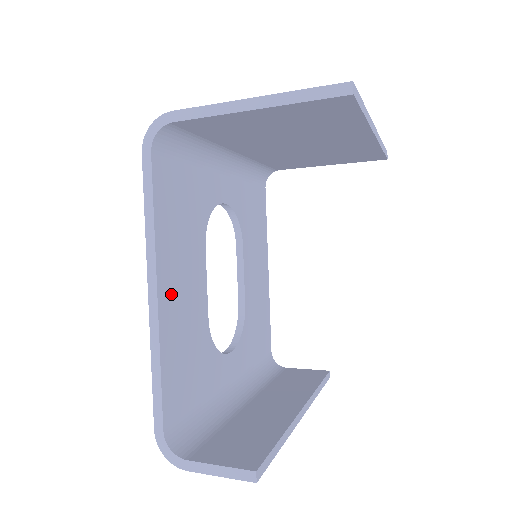
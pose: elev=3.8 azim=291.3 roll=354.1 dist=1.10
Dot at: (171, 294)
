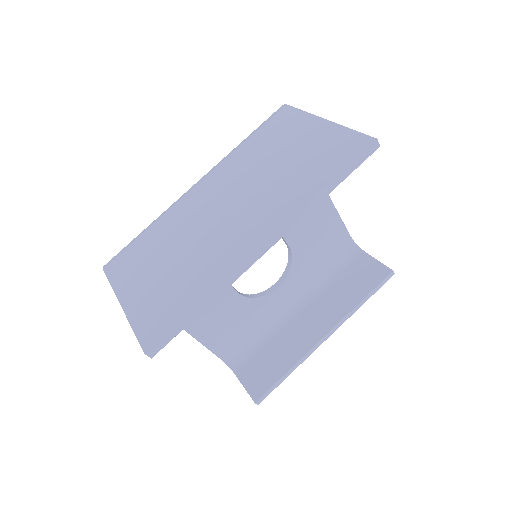
Dot at: occluded
